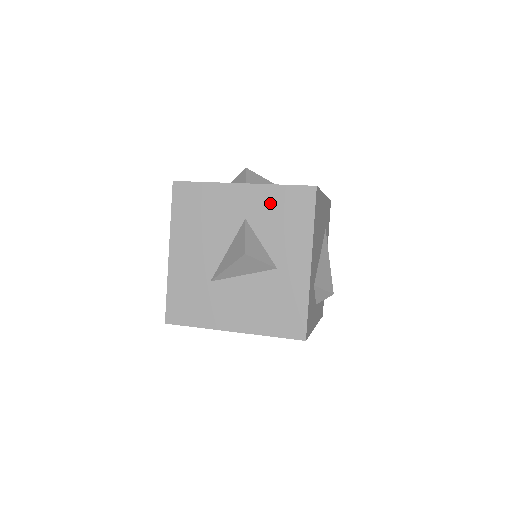
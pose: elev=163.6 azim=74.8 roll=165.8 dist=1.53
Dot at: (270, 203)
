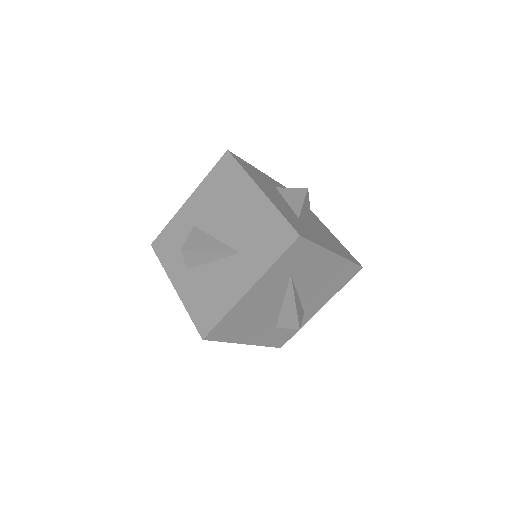
Dot at: occluded
